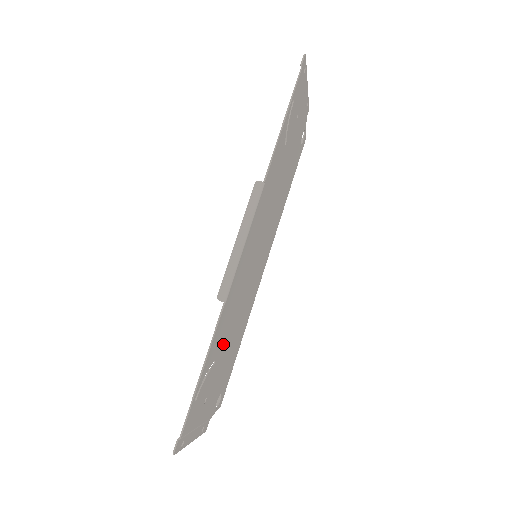
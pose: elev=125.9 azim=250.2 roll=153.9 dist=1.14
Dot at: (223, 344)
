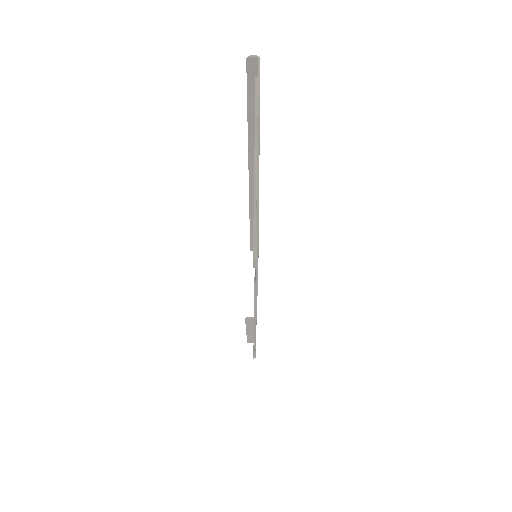
Dot at: occluded
